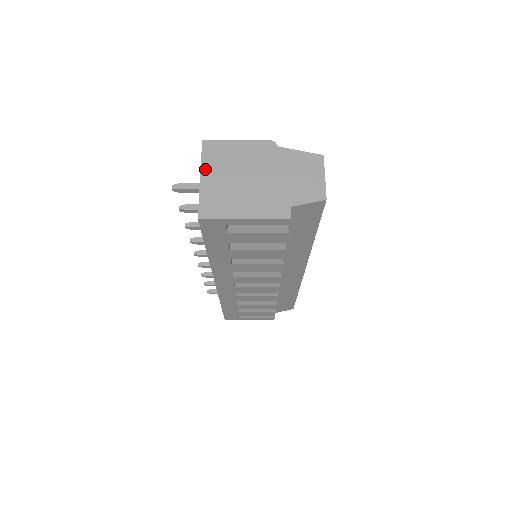
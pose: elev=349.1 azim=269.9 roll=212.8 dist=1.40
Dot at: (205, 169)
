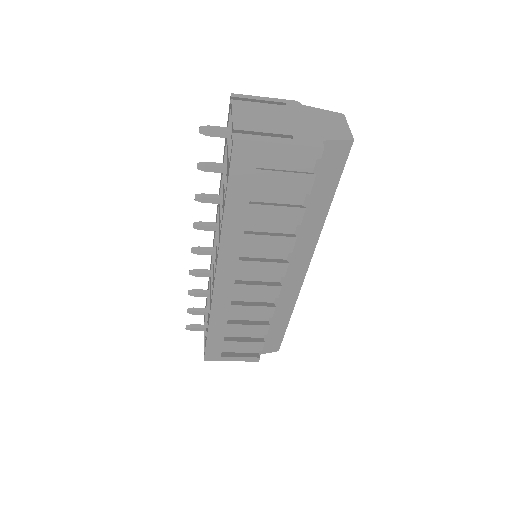
Dot at: (236, 109)
